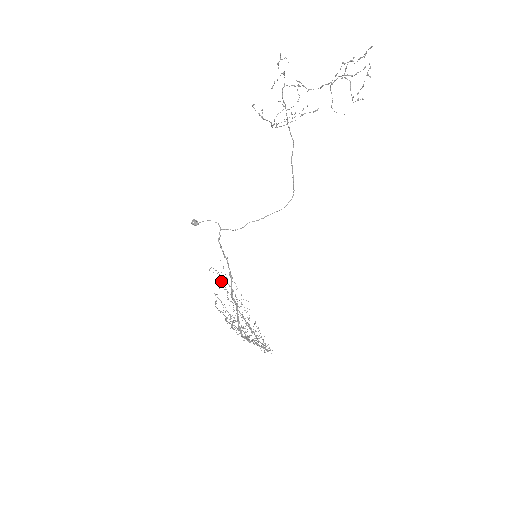
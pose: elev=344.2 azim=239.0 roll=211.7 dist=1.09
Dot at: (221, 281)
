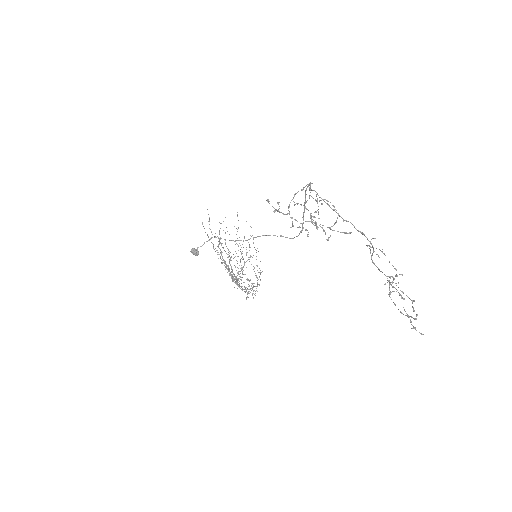
Dot at: occluded
